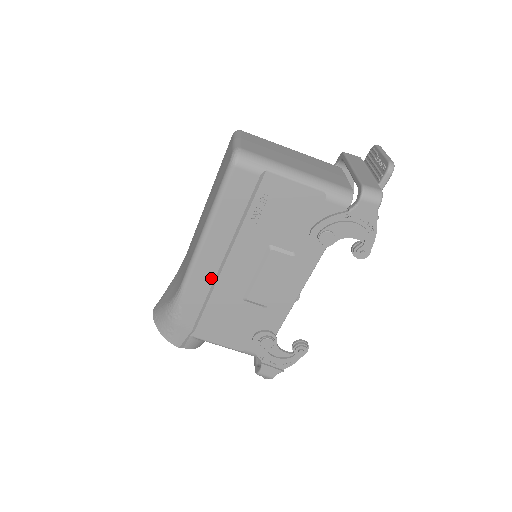
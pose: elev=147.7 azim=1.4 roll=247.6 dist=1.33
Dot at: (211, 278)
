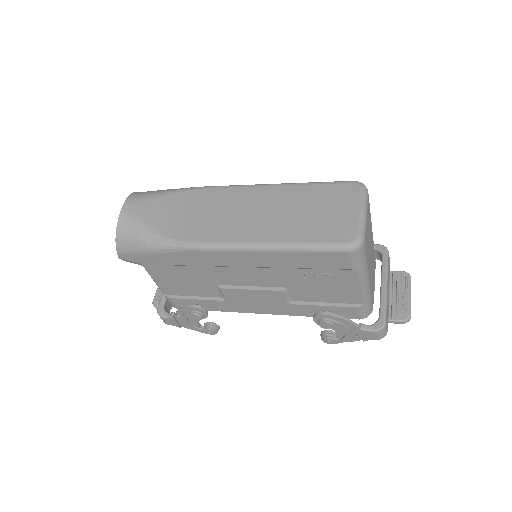
Dot at: (217, 264)
